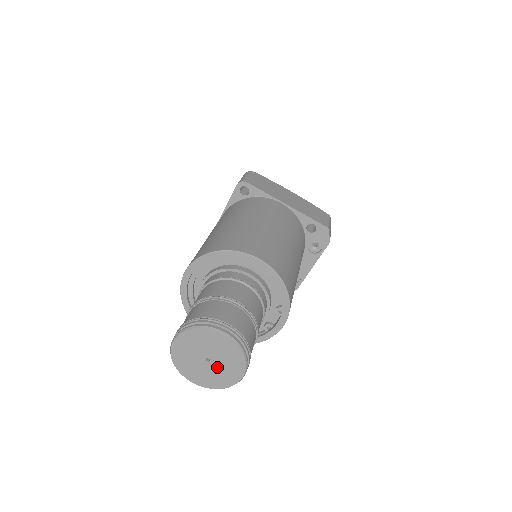
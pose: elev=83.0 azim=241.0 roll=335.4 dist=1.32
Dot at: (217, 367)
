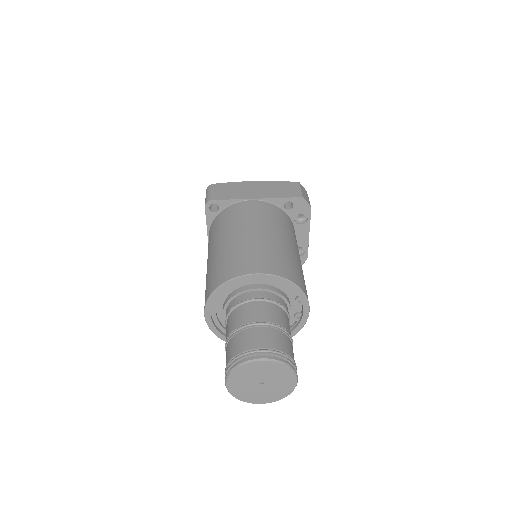
Dot at: (272, 384)
